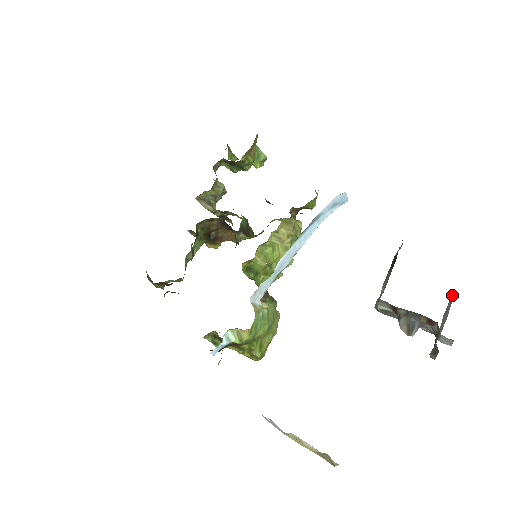
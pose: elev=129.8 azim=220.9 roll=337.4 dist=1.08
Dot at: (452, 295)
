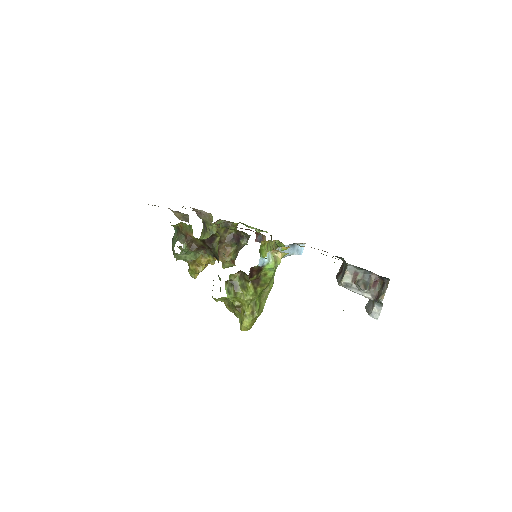
Dot at: (366, 305)
